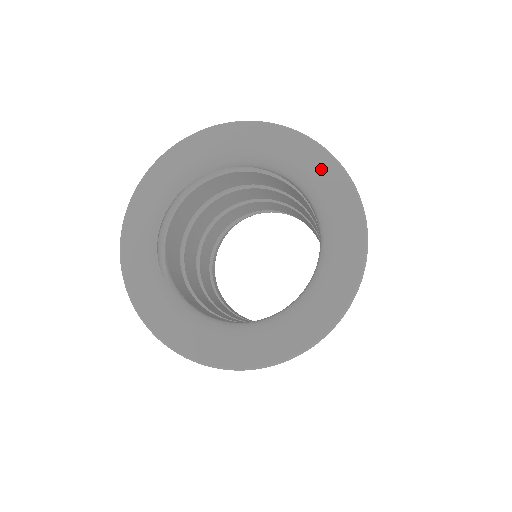
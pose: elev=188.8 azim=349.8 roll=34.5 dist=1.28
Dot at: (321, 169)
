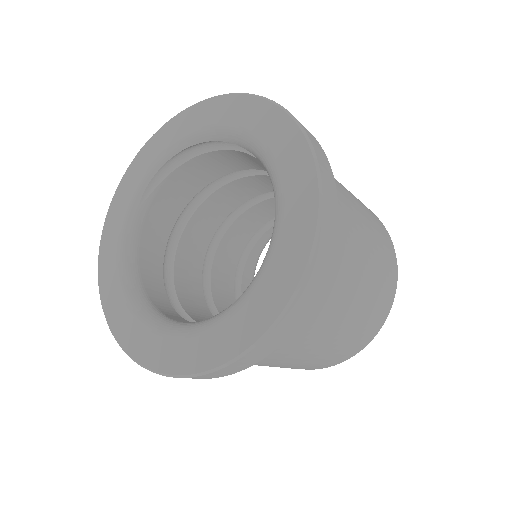
Dot at: (292, 246)
